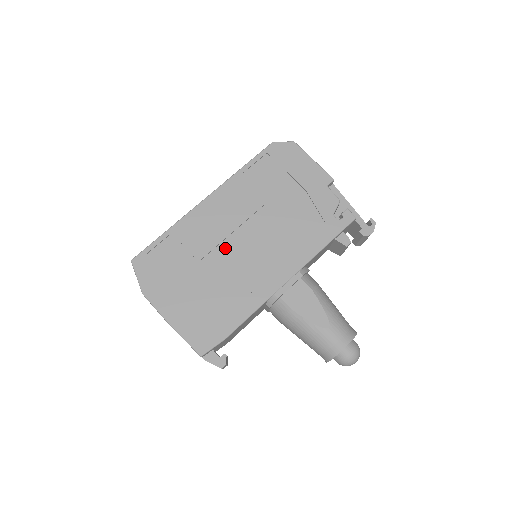
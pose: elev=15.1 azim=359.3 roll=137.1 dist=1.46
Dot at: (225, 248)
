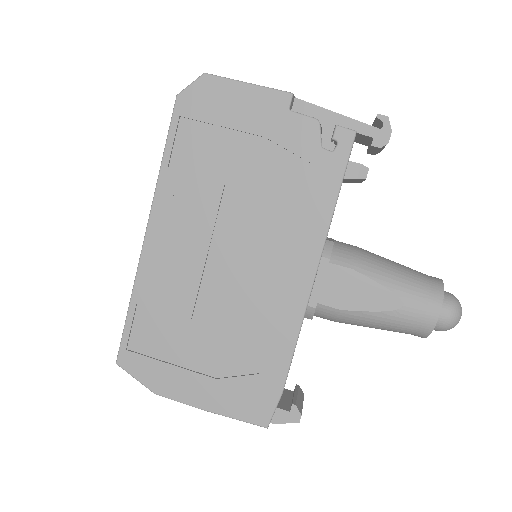
Dot at: (211, 283)
